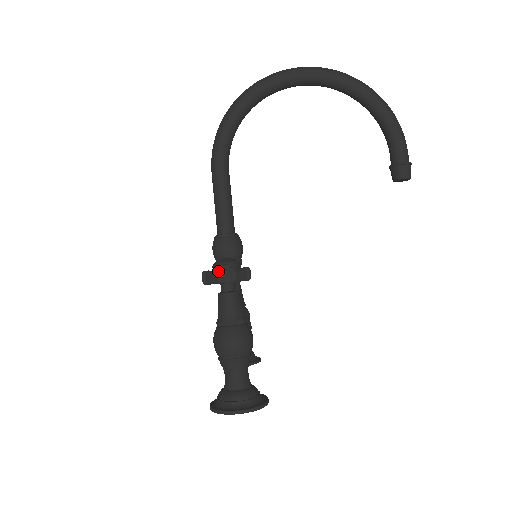
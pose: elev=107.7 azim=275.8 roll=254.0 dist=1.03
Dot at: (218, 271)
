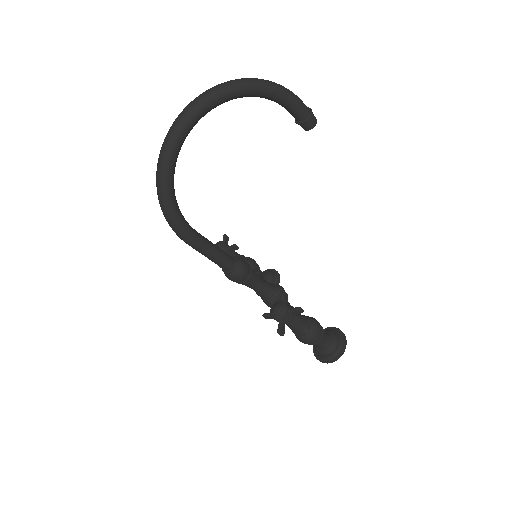
Dot at: (281, 321)
